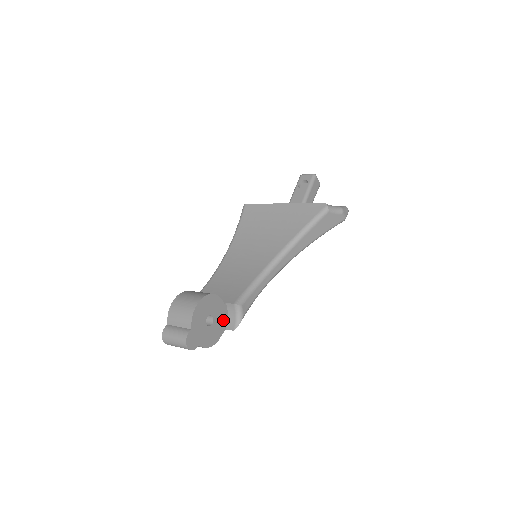
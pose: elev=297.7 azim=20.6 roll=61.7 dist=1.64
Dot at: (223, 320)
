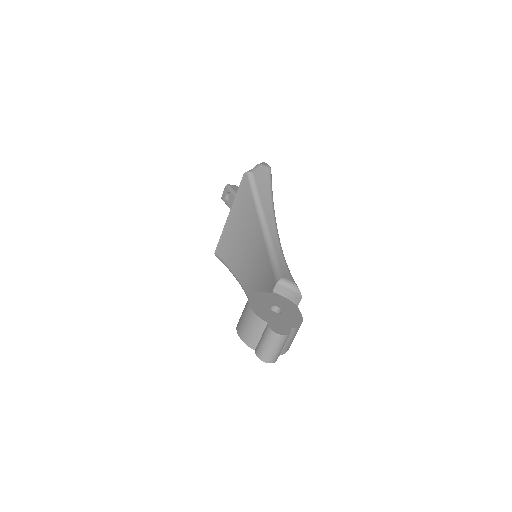
Dot at: (287, 303)
